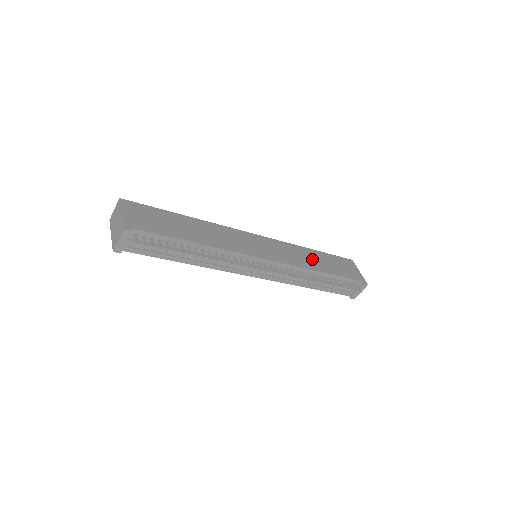
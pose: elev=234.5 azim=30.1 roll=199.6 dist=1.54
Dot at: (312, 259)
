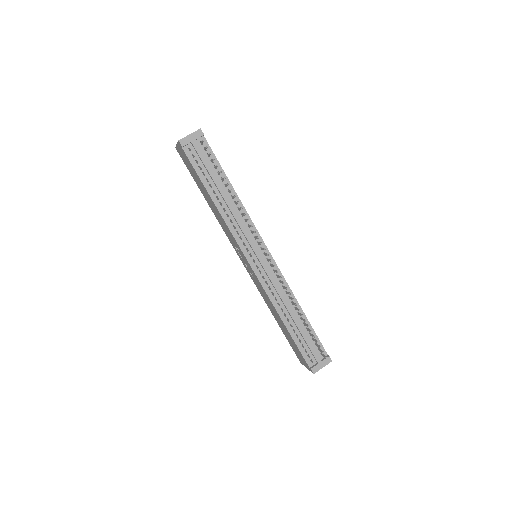
Dot at: occluded
